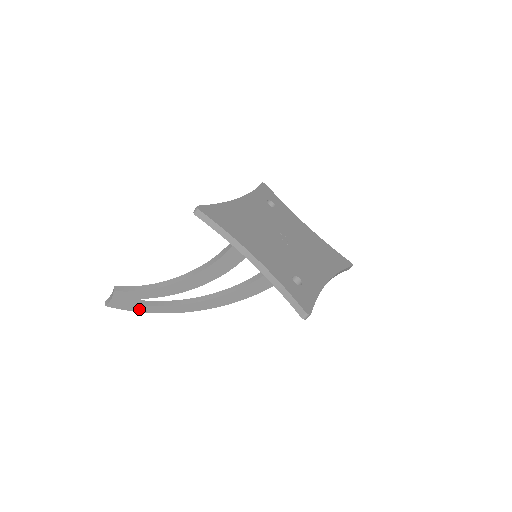
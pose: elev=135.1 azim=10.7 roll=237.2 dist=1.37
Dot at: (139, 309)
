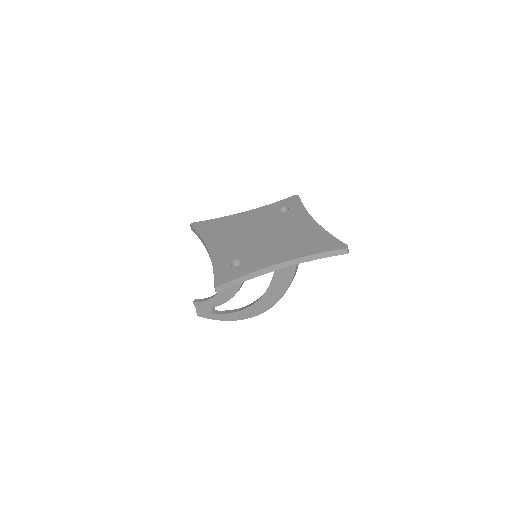
Dot at: (216, 317)
